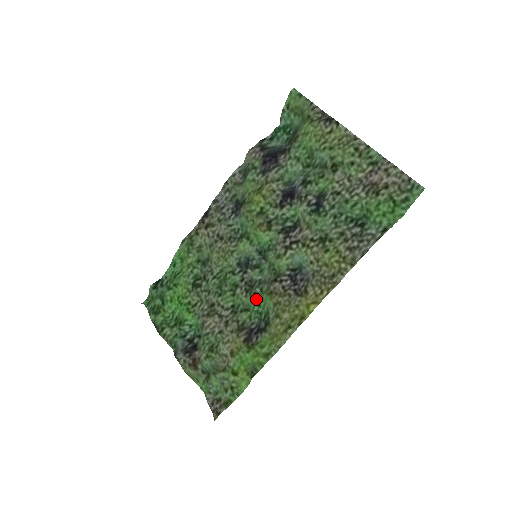
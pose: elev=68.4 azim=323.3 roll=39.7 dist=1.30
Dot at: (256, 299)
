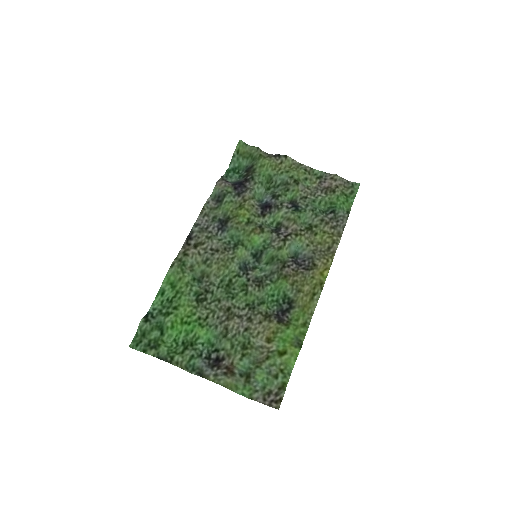
Dot at: (269, 290)
